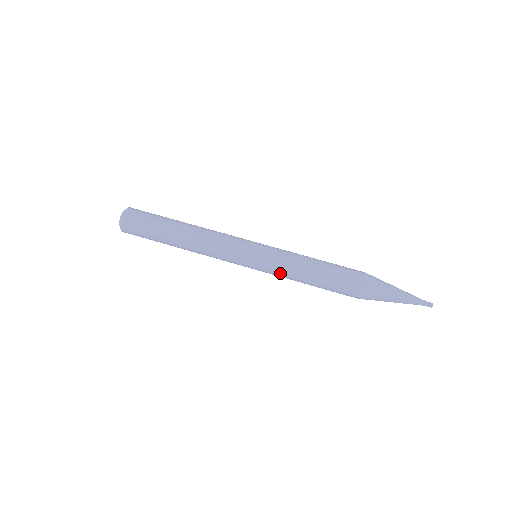
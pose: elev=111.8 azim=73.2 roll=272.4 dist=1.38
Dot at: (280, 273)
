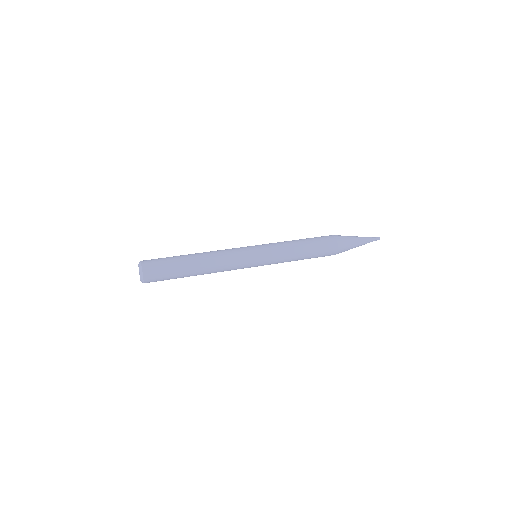
Dot at: (280, 251)
